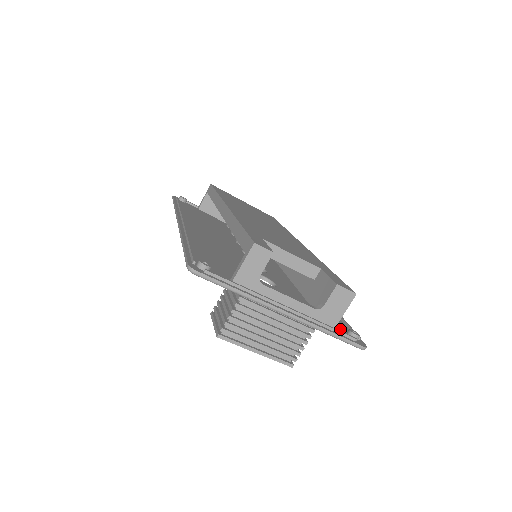
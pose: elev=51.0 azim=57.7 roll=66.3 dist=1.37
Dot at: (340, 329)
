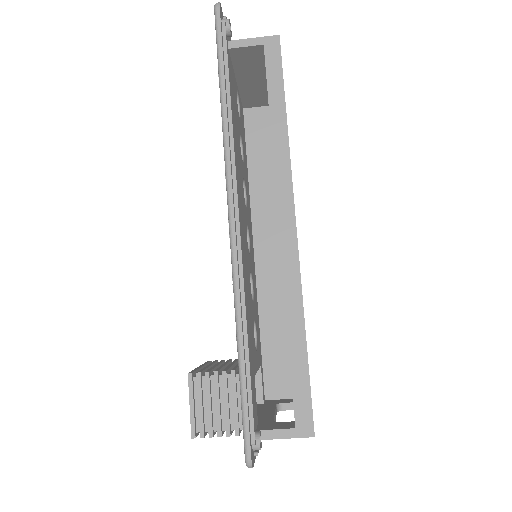
Dot at: occluded
